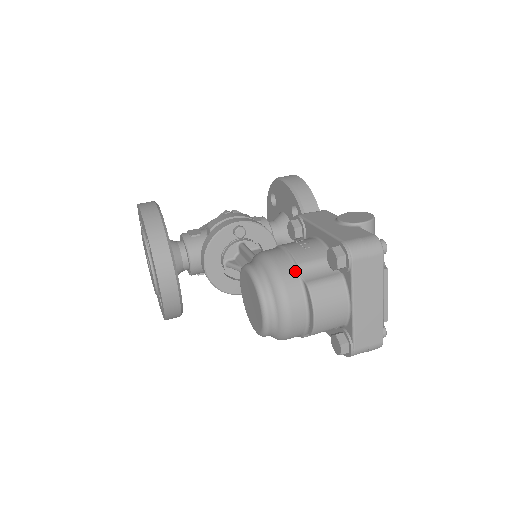
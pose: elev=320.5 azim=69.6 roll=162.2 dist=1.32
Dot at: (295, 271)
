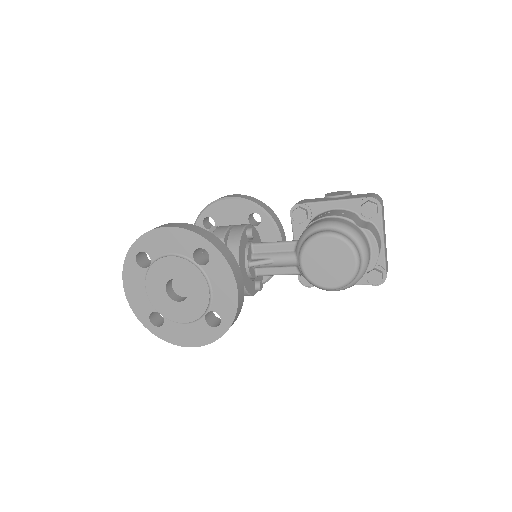
Dot at: (354, 225)
